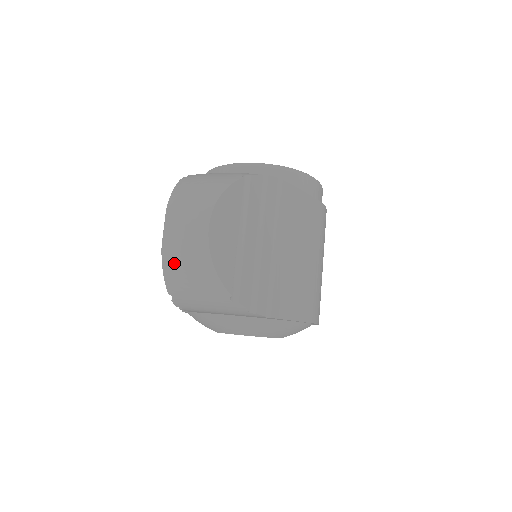
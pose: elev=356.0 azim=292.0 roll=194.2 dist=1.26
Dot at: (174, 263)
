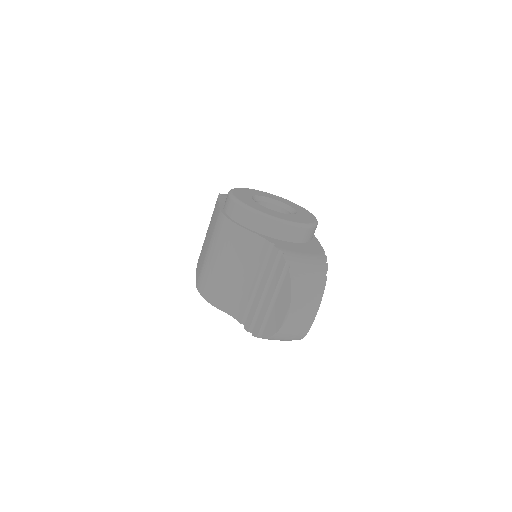
Dot at: (284, 334)
